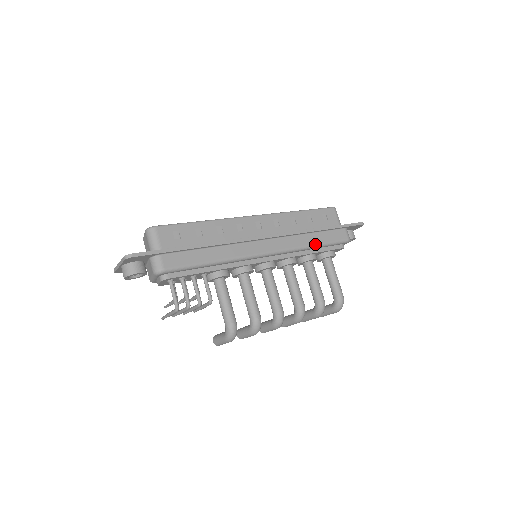
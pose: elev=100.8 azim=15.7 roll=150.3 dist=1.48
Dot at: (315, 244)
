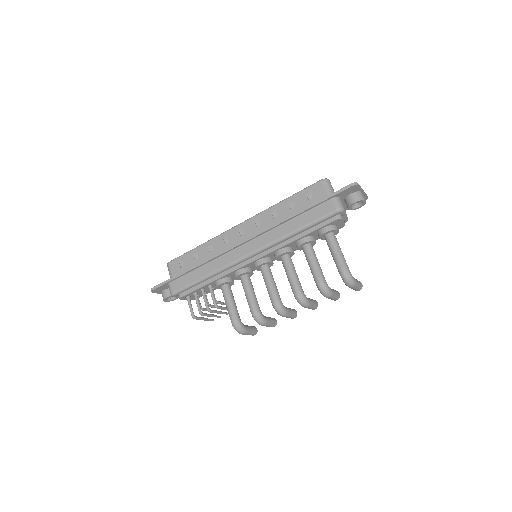
Dot at: (295, 230)
